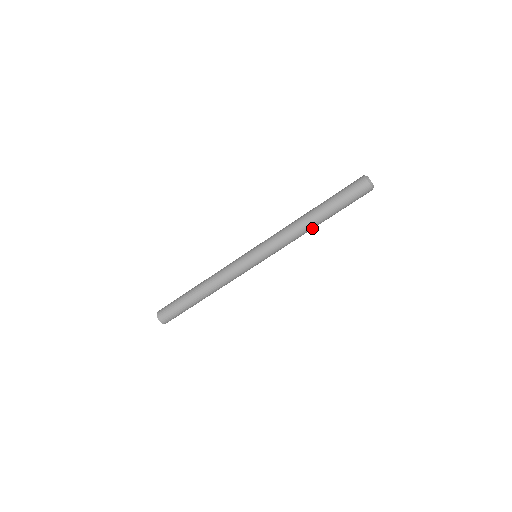
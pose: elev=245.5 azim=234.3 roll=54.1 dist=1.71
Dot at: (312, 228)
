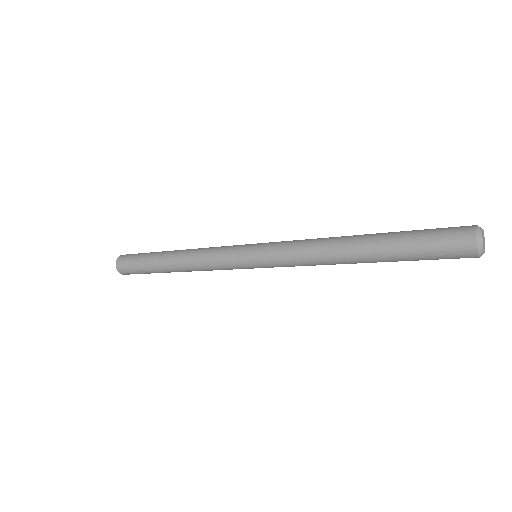
Dot at: occluded
